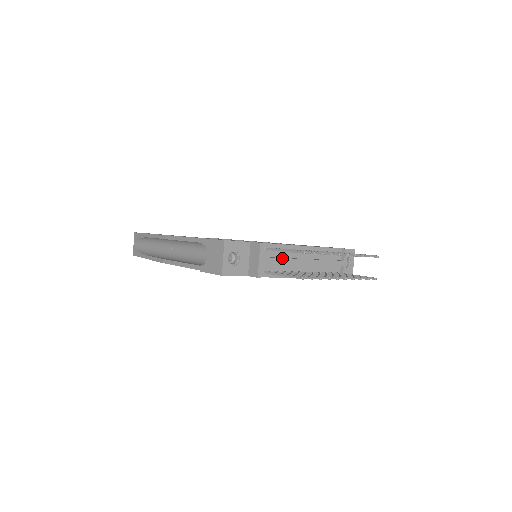
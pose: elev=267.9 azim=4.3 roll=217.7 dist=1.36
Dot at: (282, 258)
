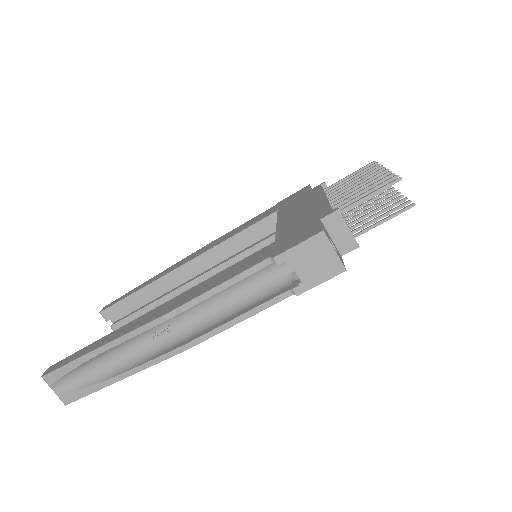
Dot at: occluded
